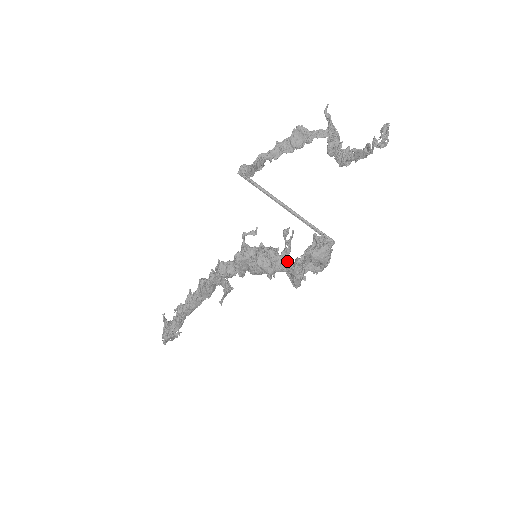
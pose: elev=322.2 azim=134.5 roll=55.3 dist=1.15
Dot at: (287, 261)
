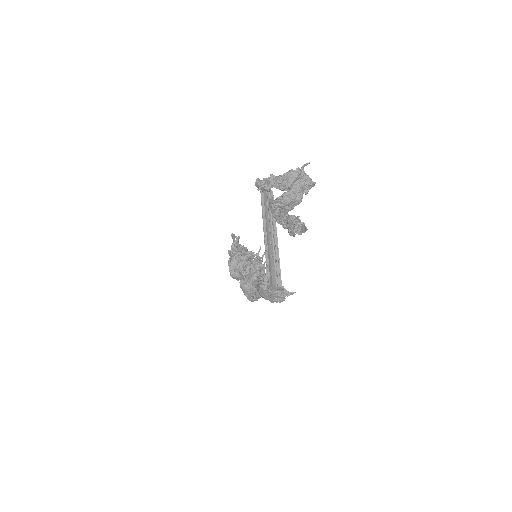
Dot at: (243, 276)
